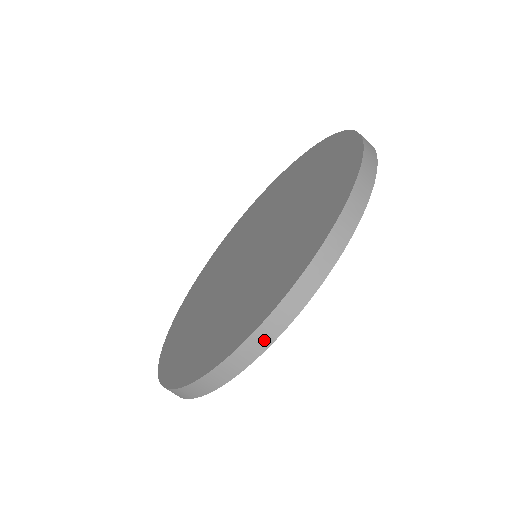
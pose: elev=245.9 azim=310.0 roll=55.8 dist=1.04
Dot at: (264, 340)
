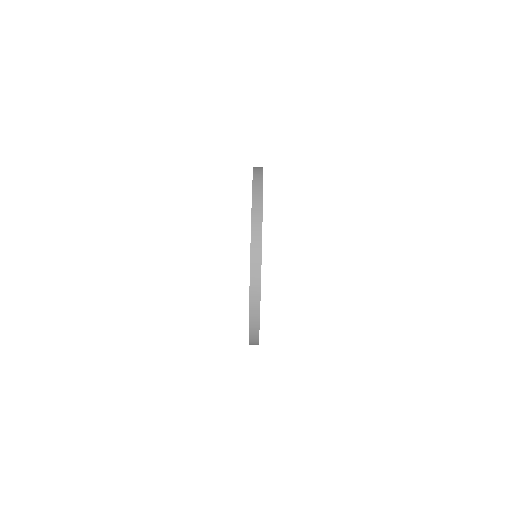
Dot at: (257, 278)
